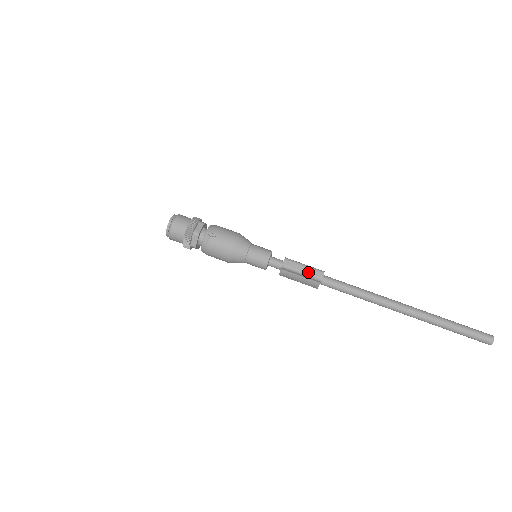
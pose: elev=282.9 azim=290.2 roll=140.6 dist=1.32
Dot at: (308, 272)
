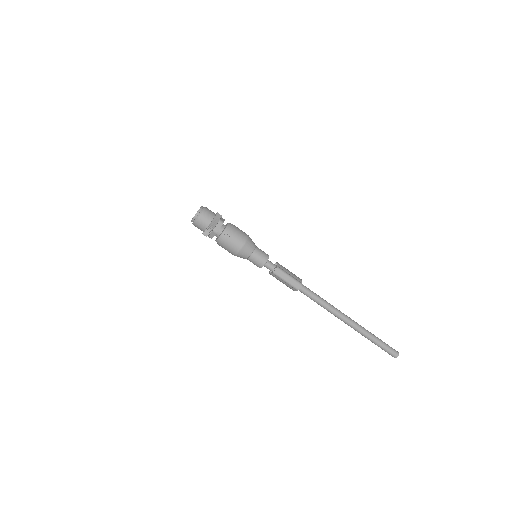
Dot at: (290, 282)
